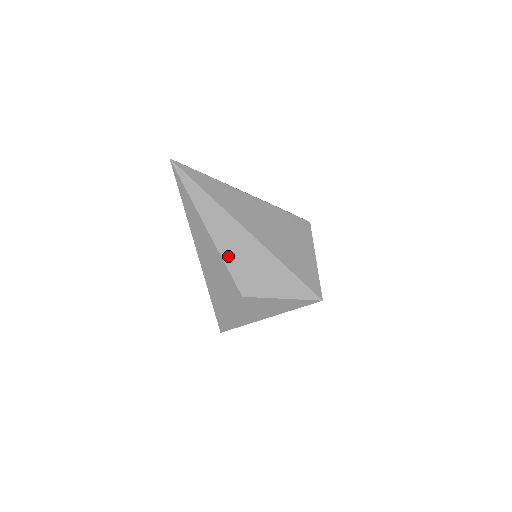
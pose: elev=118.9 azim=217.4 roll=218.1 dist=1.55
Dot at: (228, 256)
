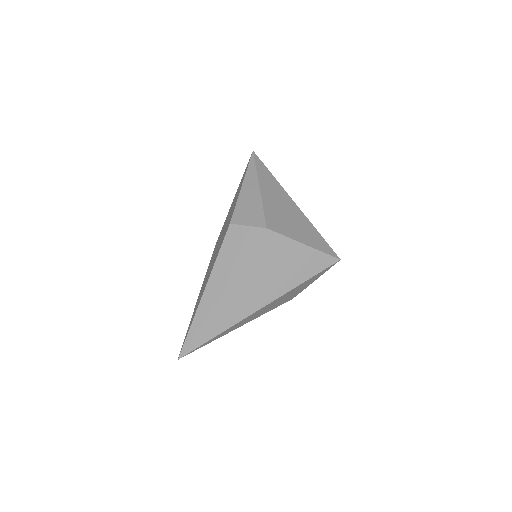
Dot at: (264, 313)
